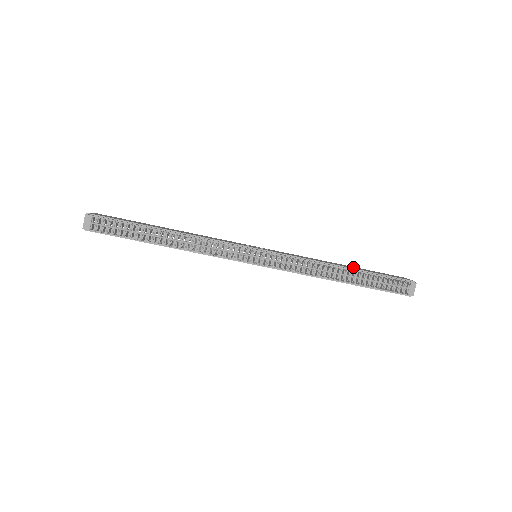
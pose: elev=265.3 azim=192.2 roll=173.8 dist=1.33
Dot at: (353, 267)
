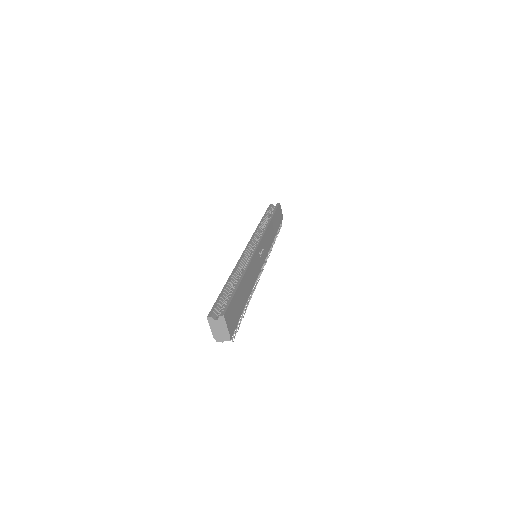
Dot at: (275, 221)
